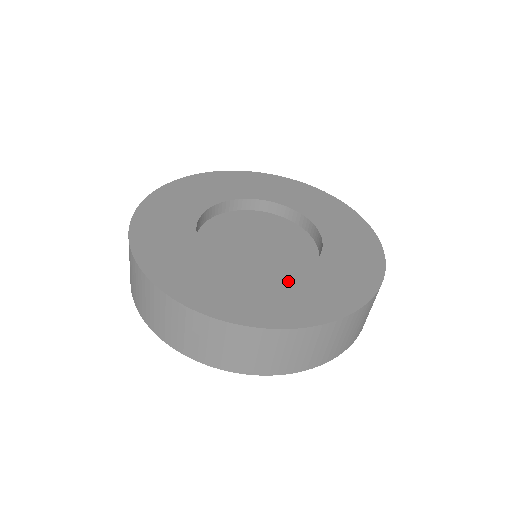
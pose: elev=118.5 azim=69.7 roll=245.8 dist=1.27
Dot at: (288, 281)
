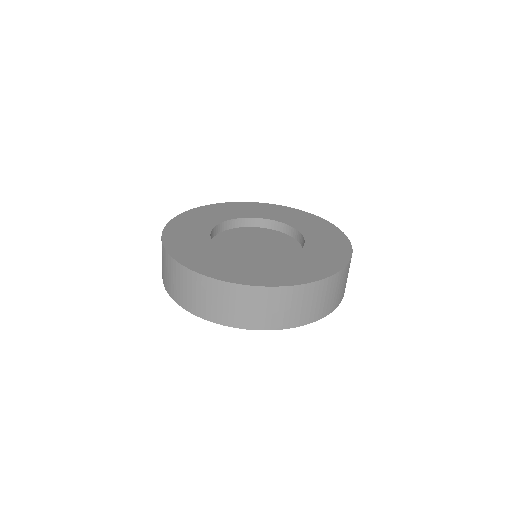
Dot at: (273, 262)
